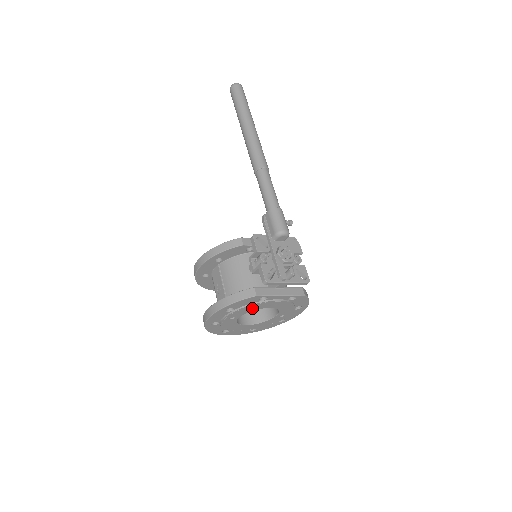
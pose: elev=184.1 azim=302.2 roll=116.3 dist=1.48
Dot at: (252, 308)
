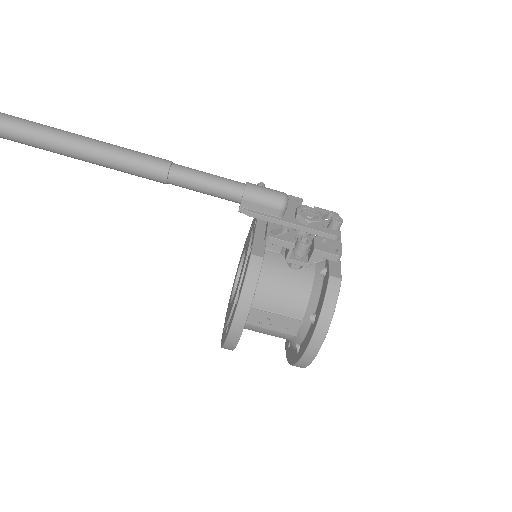
Dot at: occluded
